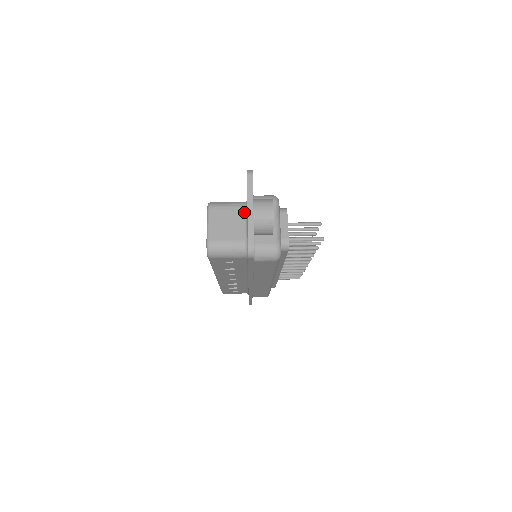
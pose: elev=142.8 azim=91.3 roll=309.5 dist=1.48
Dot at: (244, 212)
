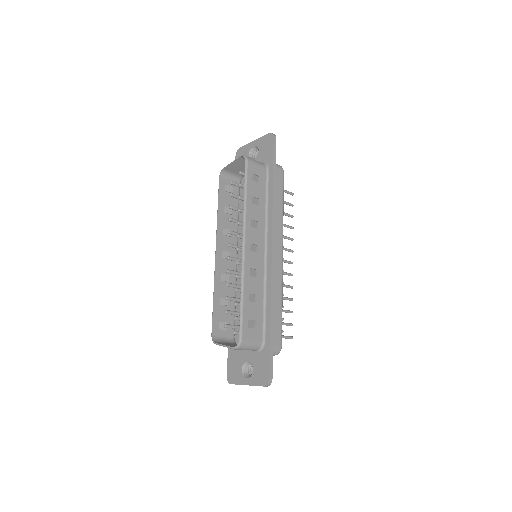
Dot at: occluded
